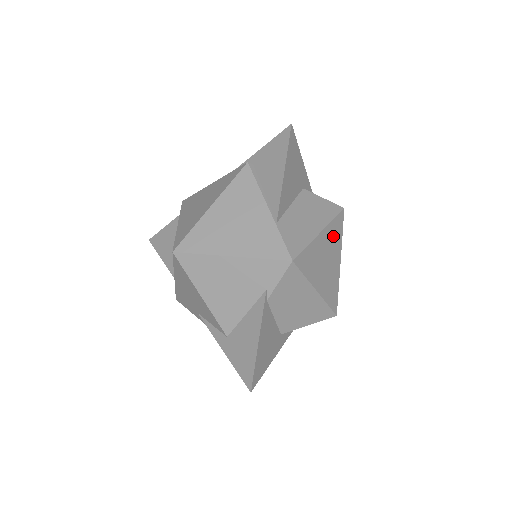
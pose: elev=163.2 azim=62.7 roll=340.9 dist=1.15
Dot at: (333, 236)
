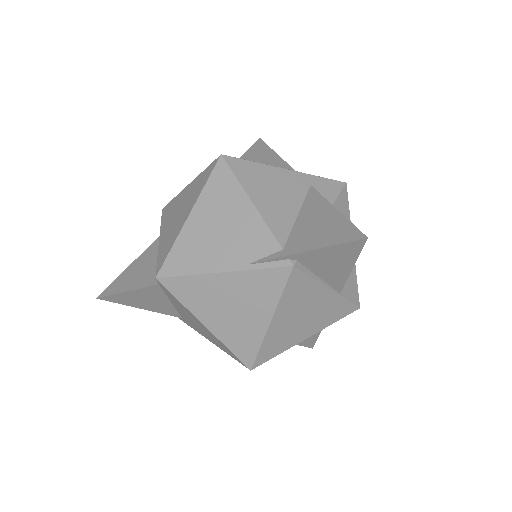
Dot at: occluded
